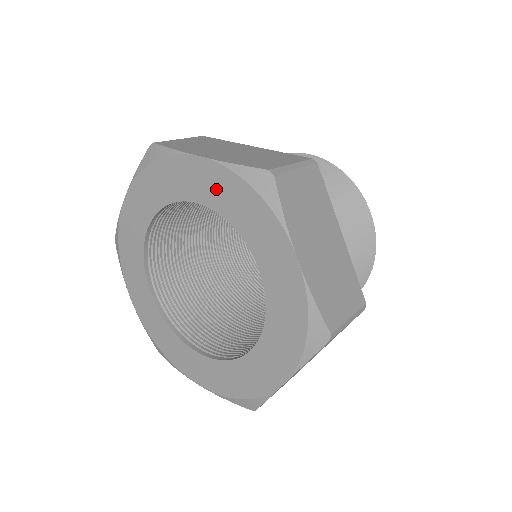
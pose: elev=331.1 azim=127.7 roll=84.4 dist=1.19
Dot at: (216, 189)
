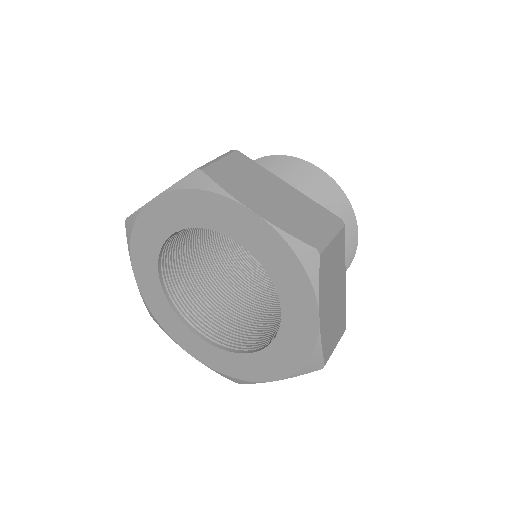
Dot at: (261, 242)
